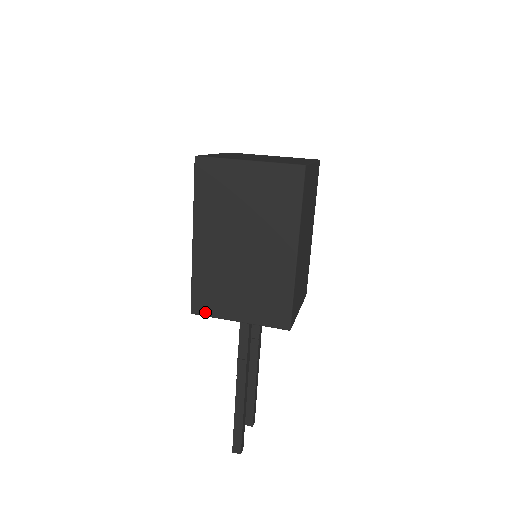
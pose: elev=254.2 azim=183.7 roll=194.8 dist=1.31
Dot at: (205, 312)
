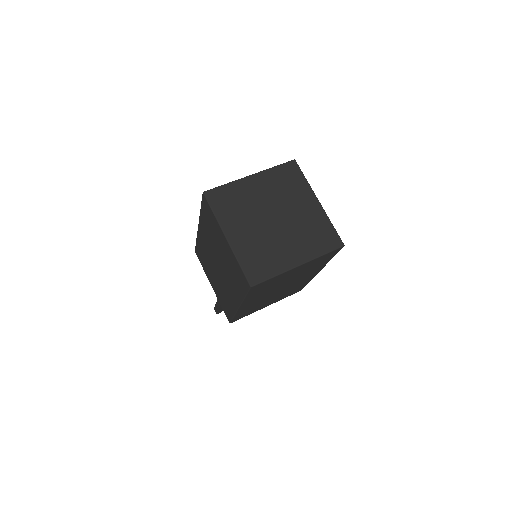
Dot at: (200, 261)
